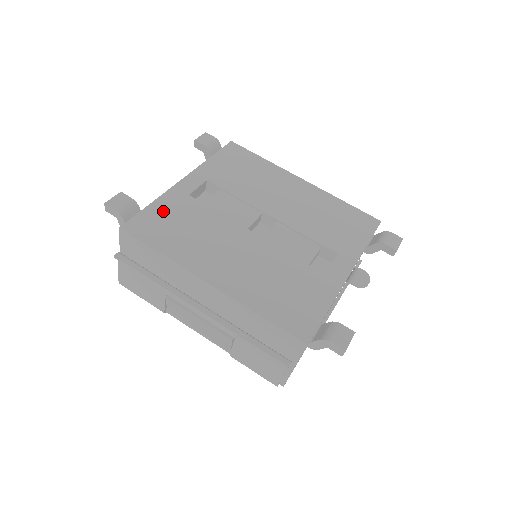
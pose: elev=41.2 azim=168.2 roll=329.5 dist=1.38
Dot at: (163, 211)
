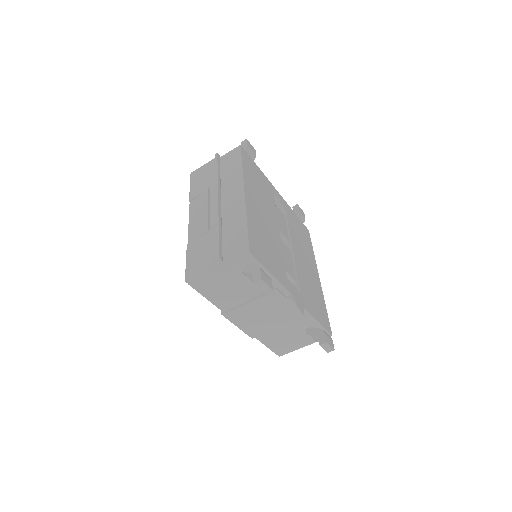
Dot at: (259, 174)
